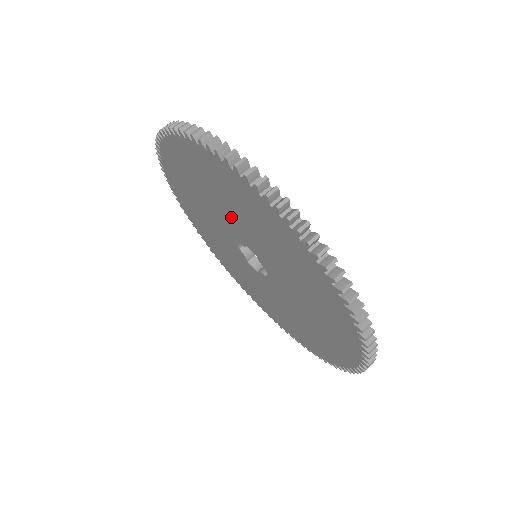
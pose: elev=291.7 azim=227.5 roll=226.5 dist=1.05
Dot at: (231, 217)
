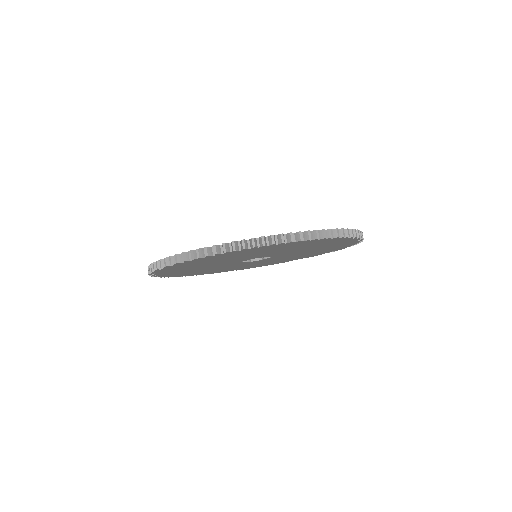
Dot at: (236, 259)
